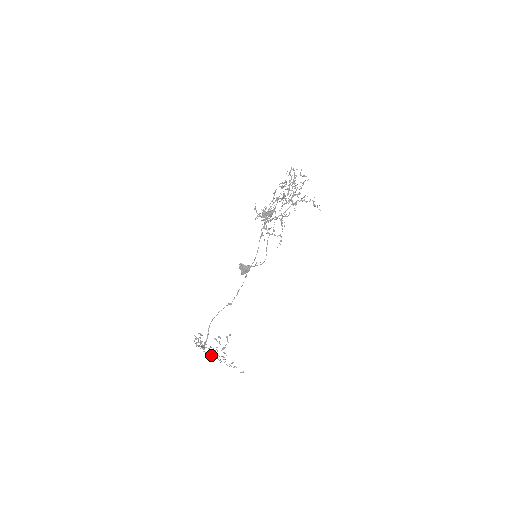
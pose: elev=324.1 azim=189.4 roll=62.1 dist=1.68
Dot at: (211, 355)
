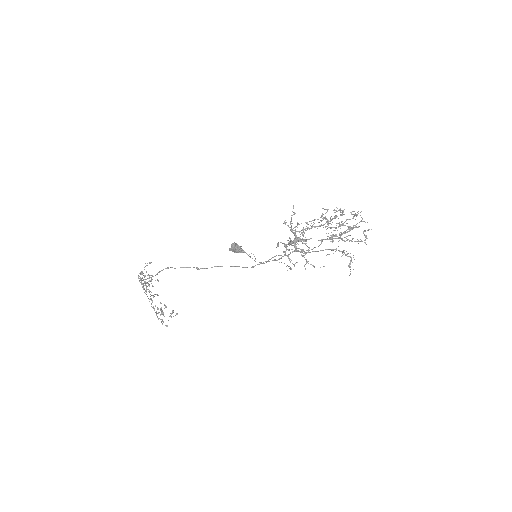
Dot at: occluded
